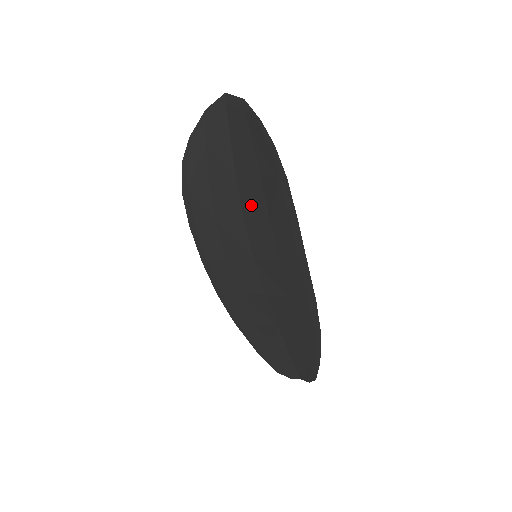
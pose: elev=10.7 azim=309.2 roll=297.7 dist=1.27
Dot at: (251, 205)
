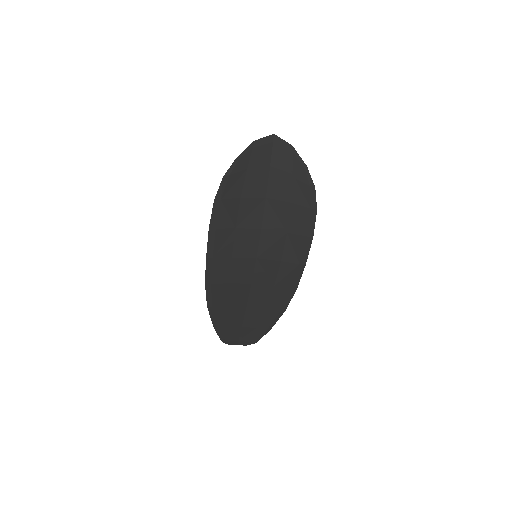
Dot at: (273, 221)
